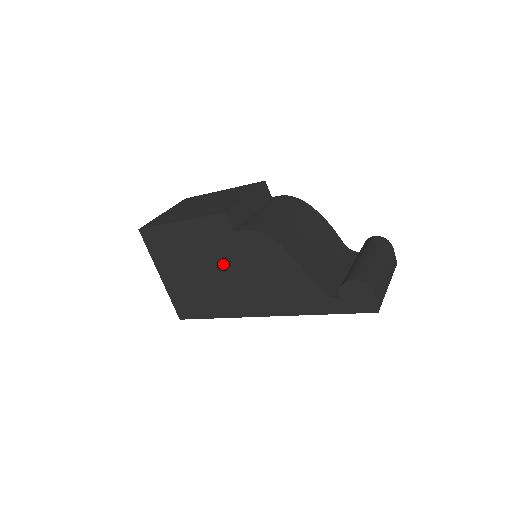
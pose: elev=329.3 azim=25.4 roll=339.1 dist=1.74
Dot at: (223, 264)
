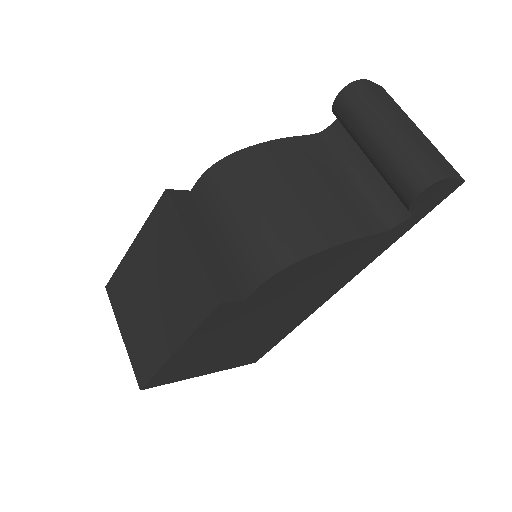
Dot at: (260, 317)
